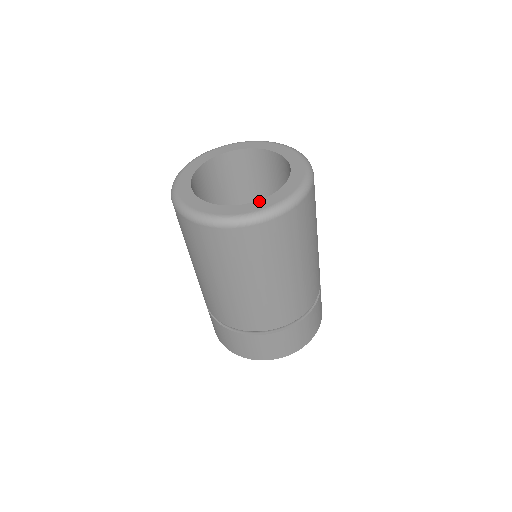
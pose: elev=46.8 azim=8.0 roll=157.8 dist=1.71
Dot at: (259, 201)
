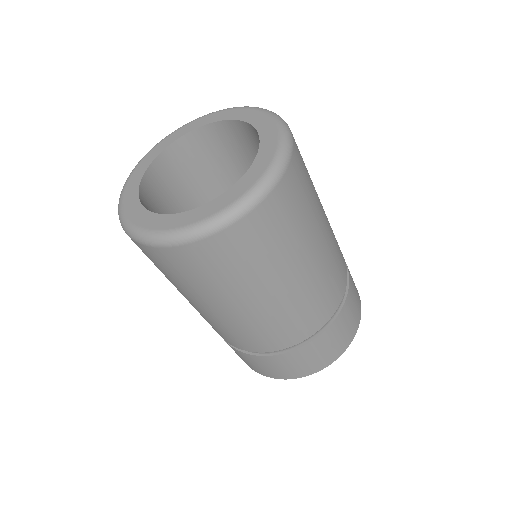
Dot at: (252, 166)
